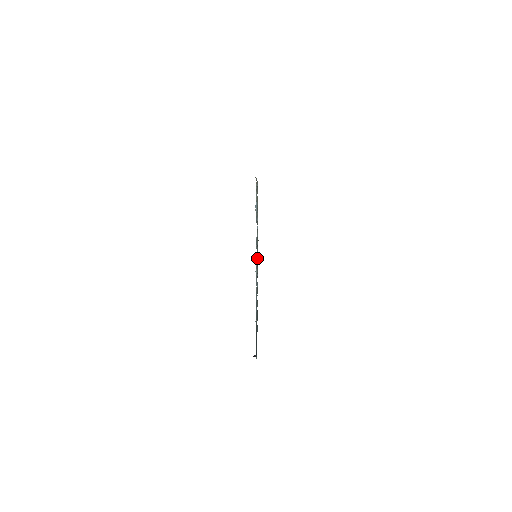
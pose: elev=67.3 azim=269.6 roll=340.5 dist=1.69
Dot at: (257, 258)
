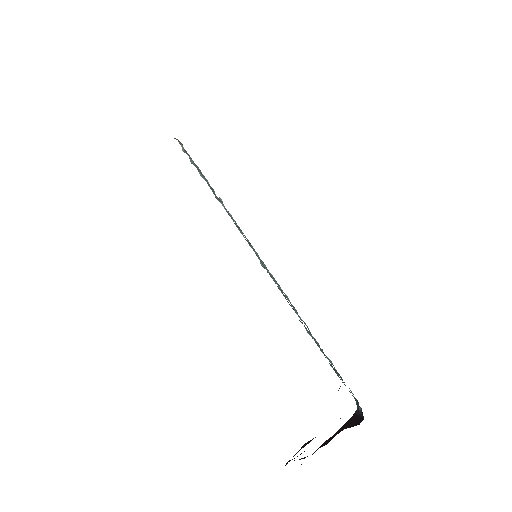
Dot at: occluded
